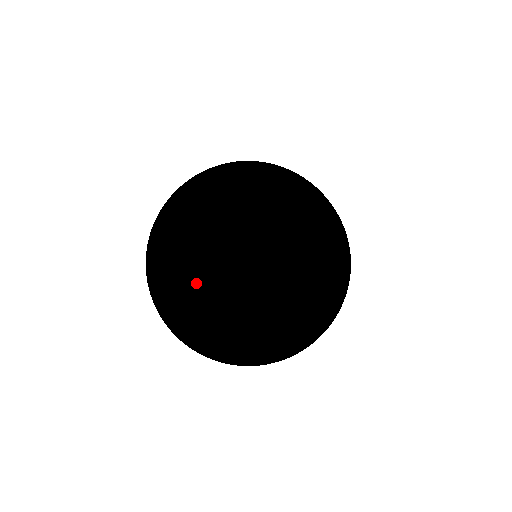
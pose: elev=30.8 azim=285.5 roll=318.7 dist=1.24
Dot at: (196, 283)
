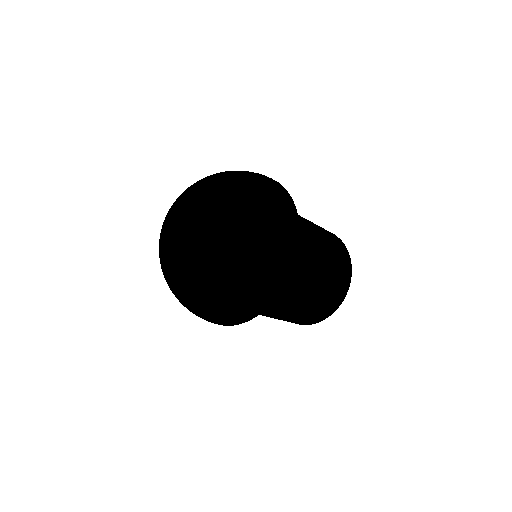
Dot at: (168, 239)
